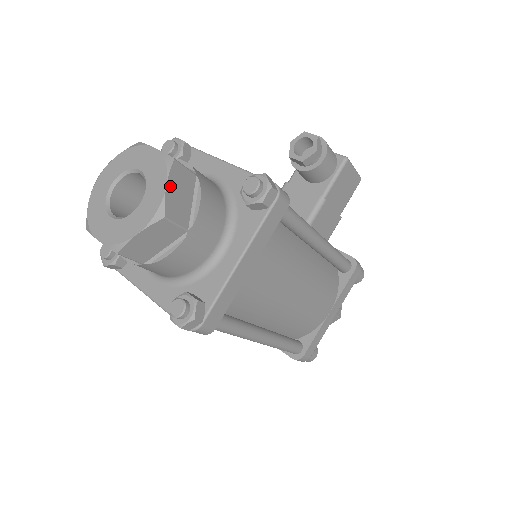
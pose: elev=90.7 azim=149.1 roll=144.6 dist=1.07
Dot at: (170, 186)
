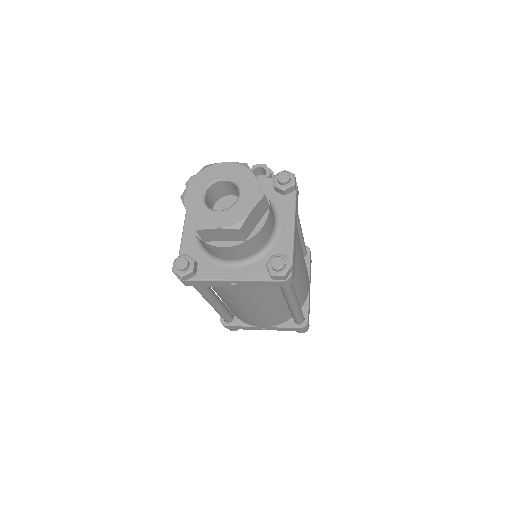
Dot at: (255, 178)
